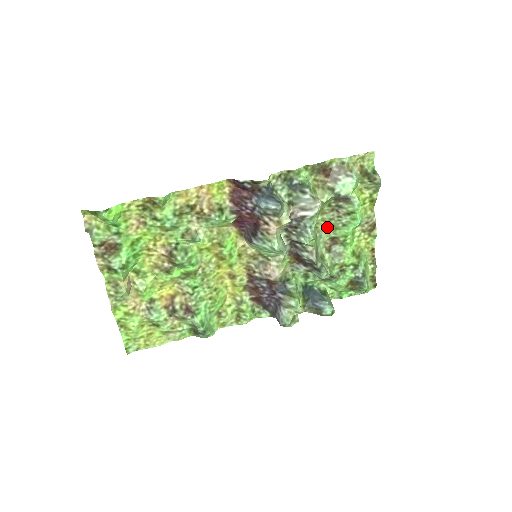
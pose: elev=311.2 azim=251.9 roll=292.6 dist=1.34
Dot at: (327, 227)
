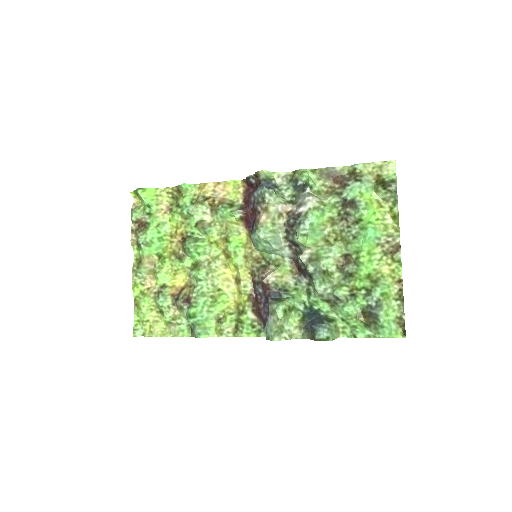
Dot at: (339, 241)
